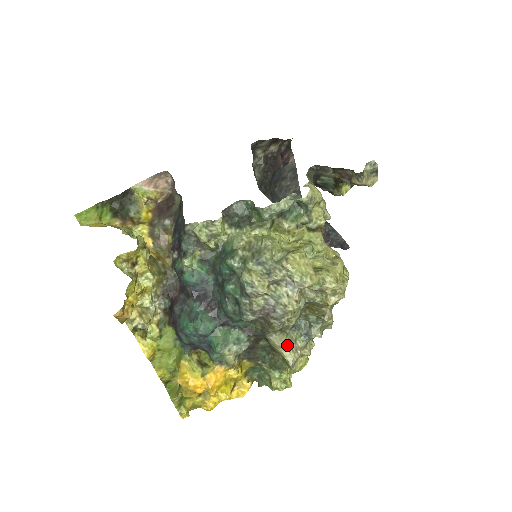
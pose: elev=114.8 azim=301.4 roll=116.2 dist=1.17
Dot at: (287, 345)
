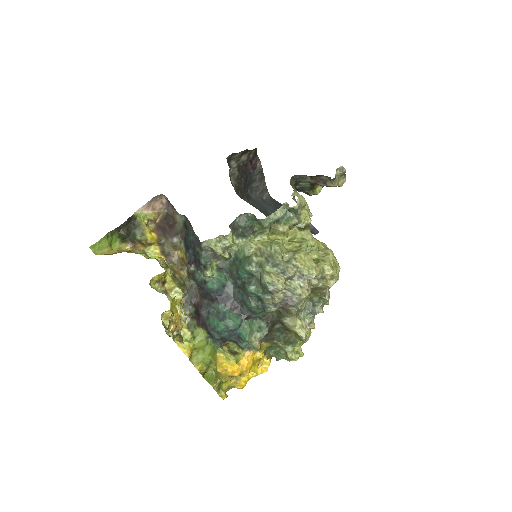
Dot at: (298, 324)
